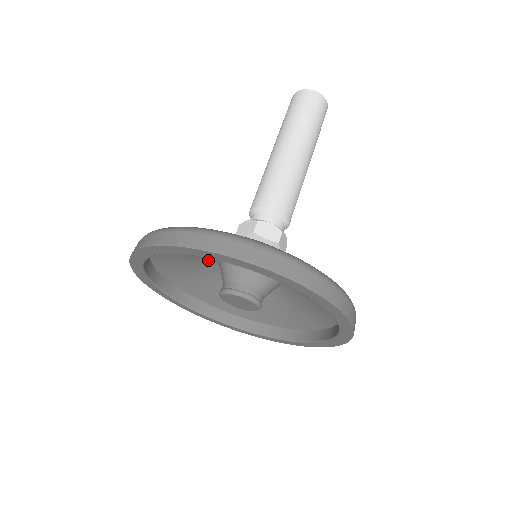
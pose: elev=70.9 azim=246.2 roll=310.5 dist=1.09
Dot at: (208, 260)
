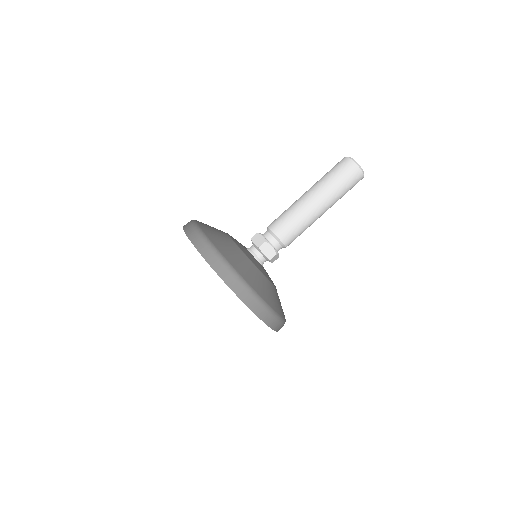
Dot at: occluded
